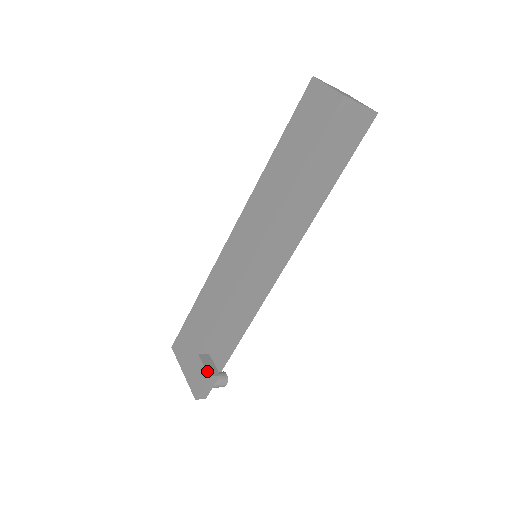
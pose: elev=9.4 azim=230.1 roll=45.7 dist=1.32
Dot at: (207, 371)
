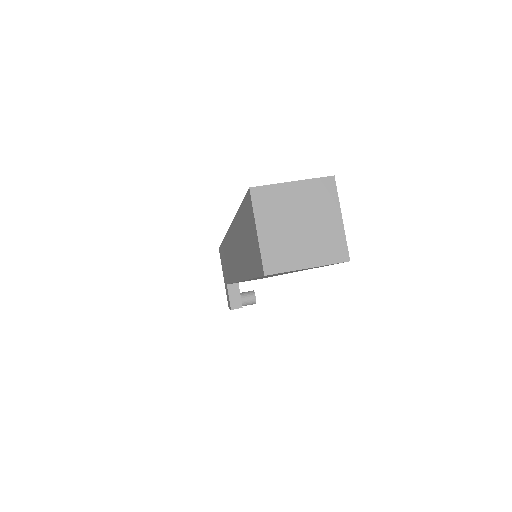
Dot at: (230, 304)
